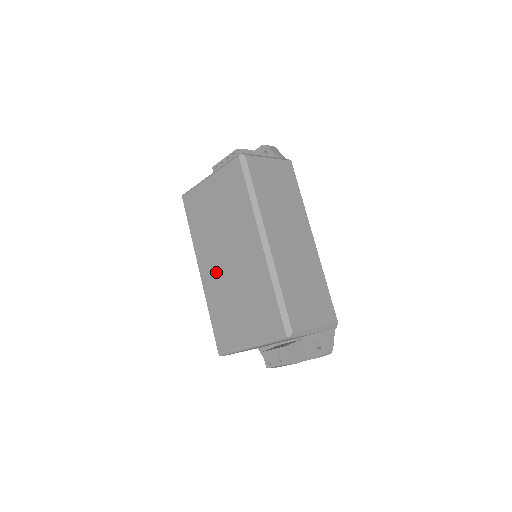
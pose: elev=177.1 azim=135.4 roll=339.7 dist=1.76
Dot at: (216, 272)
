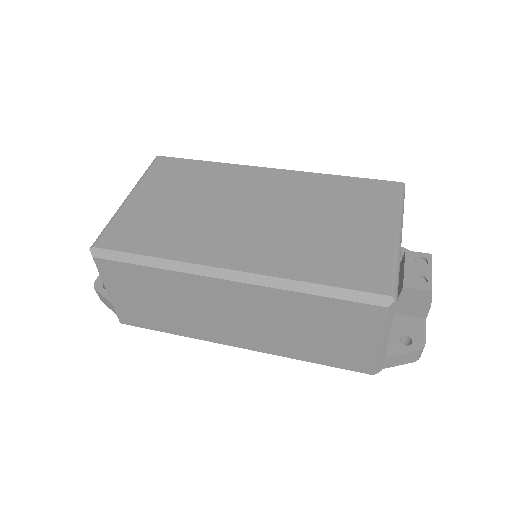
Dot at: (256, 239)
